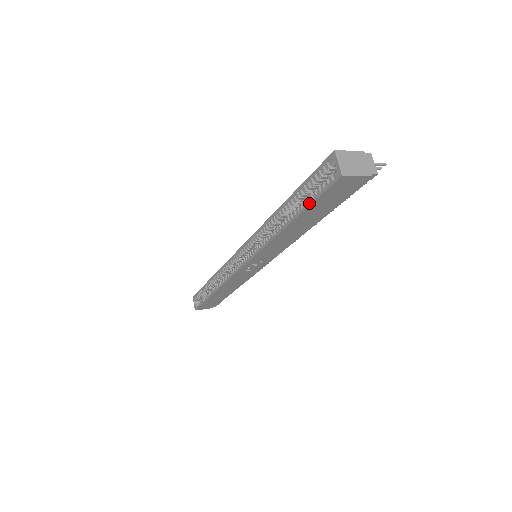
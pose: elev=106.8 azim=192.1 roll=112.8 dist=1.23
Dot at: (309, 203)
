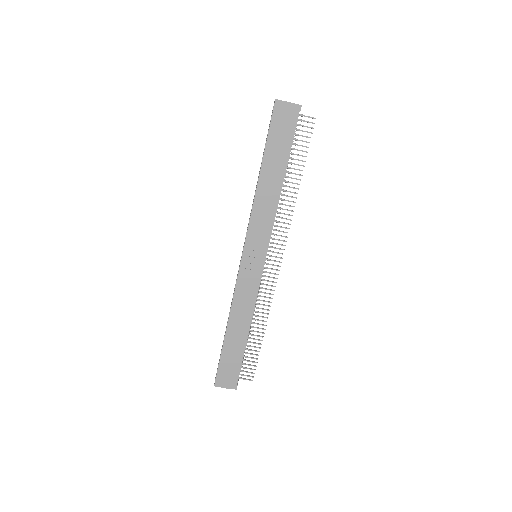
Dot at: (267, 138)
